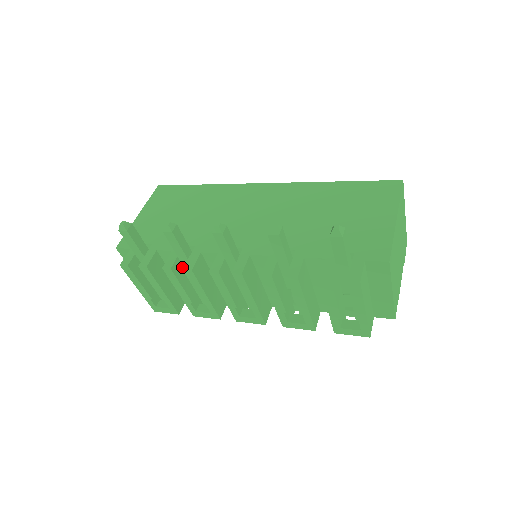
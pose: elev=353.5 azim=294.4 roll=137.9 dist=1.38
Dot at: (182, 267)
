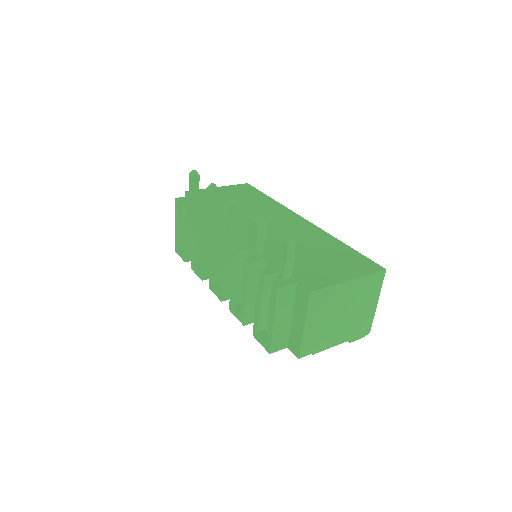
Dot at: occluded
